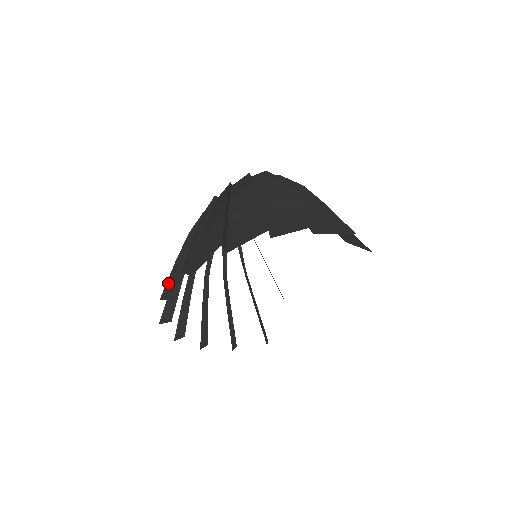
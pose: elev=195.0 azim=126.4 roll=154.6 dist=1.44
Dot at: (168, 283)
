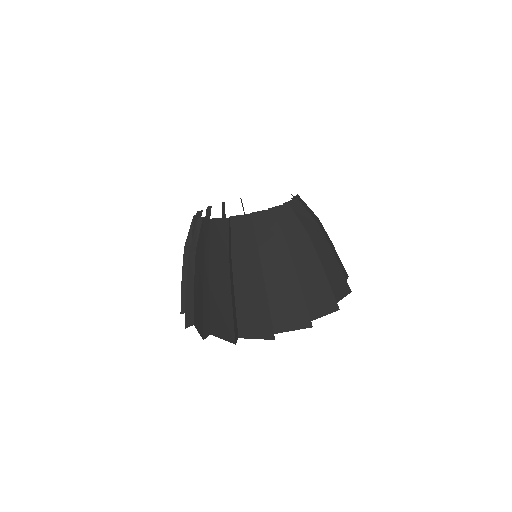
Dot at: (234, 324)
